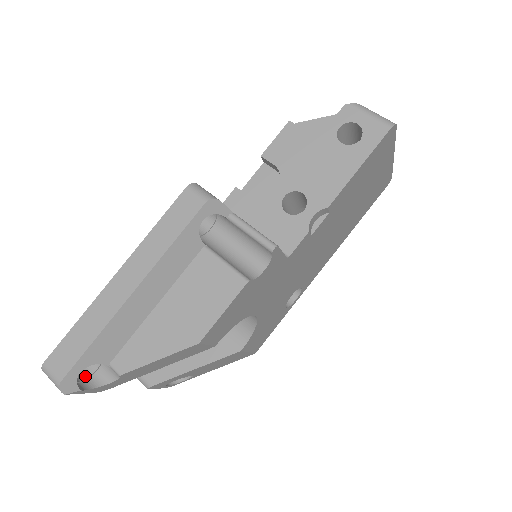
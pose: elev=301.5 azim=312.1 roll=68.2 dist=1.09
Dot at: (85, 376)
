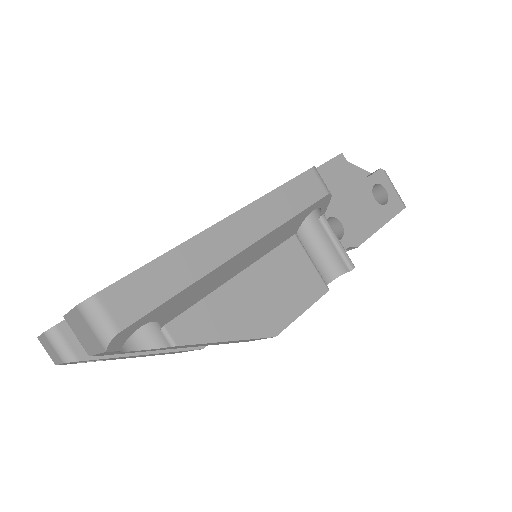
Dot at: occluded
